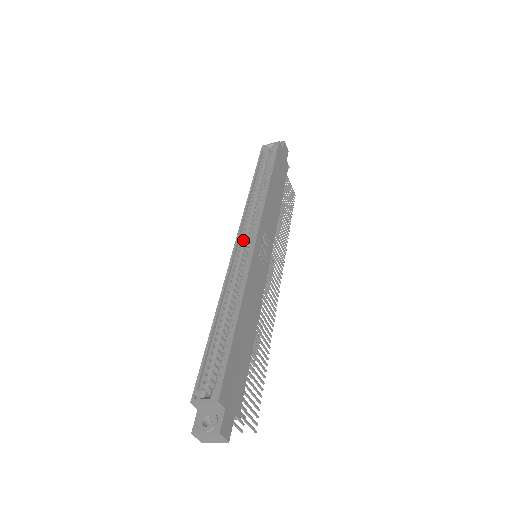
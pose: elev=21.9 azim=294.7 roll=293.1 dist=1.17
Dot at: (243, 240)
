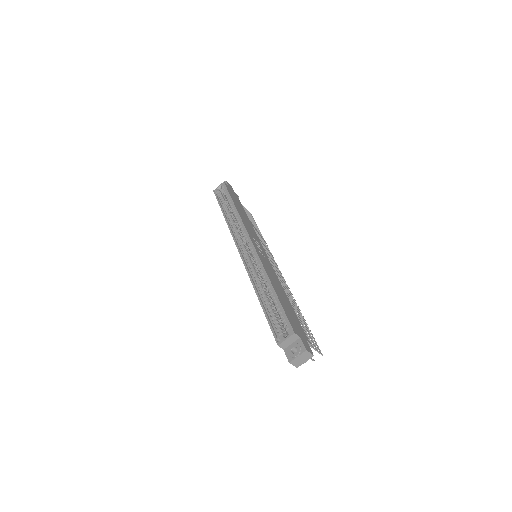
Dot at: (243, 249)
